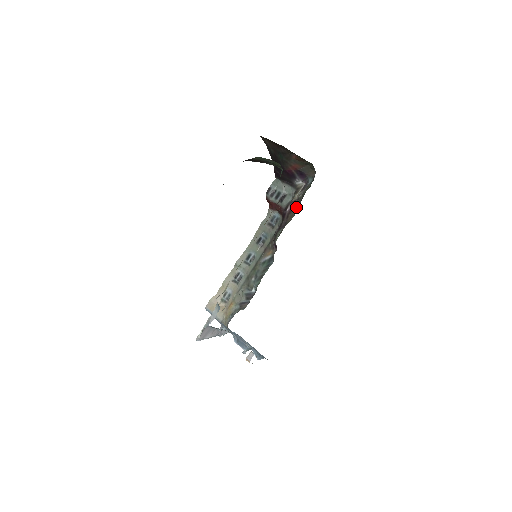
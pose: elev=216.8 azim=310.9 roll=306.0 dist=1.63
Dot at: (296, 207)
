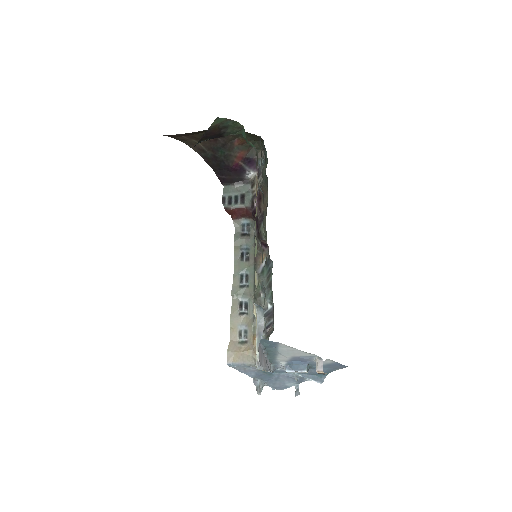
Dot at: (264, 193)
